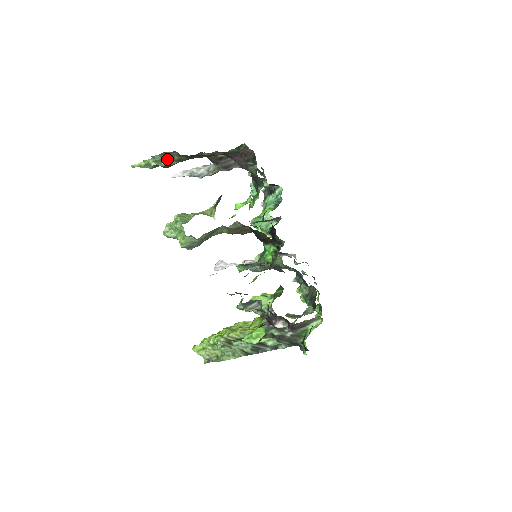
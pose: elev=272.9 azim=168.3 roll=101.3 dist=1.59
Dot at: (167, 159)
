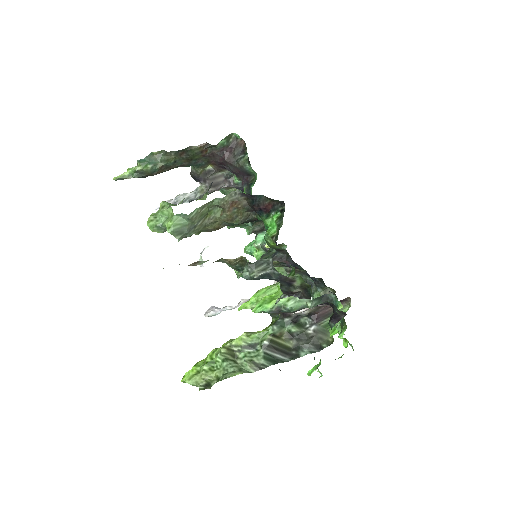
Dot at: (153, 162)
